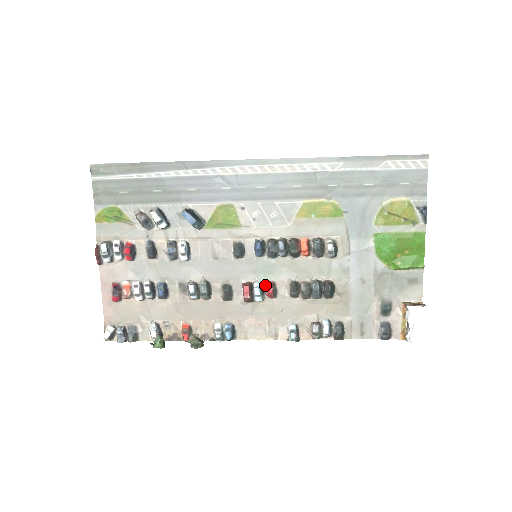
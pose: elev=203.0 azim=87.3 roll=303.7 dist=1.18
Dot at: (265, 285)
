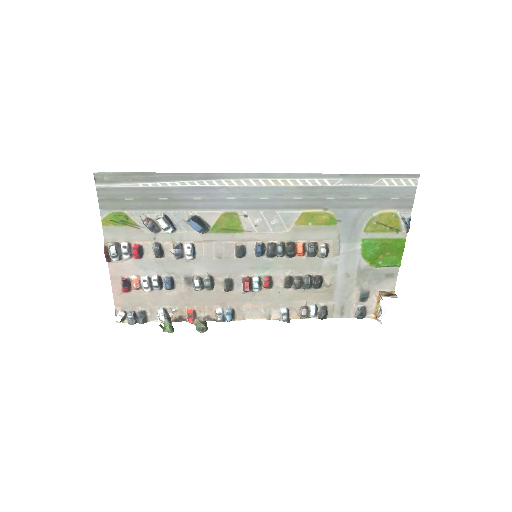
Dot at: (263, 279)
